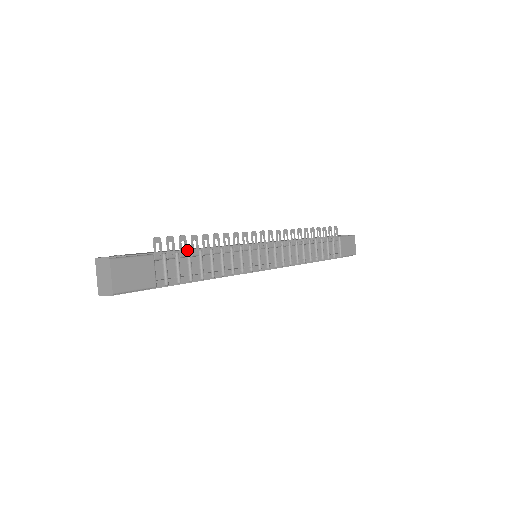
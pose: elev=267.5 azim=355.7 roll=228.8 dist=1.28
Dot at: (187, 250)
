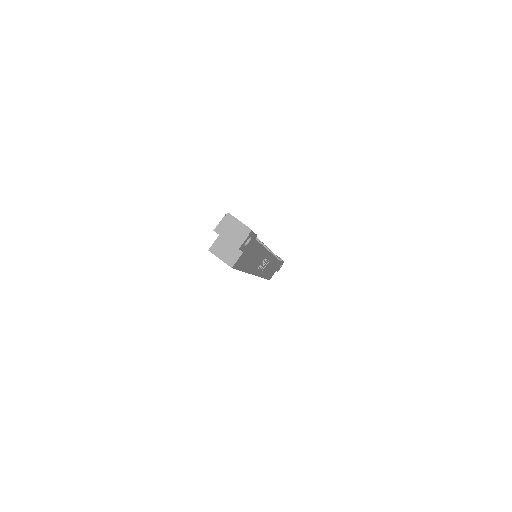
Dot at: occluded
